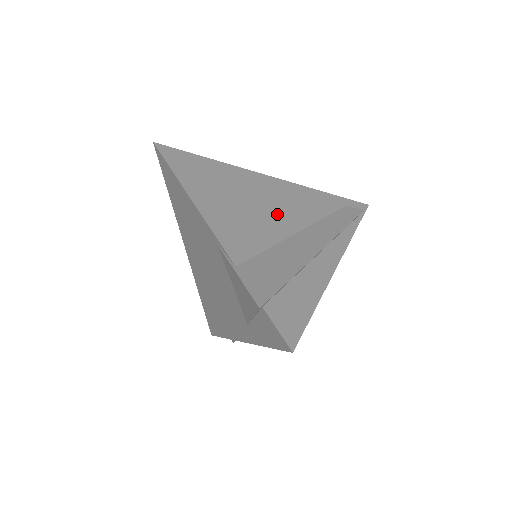
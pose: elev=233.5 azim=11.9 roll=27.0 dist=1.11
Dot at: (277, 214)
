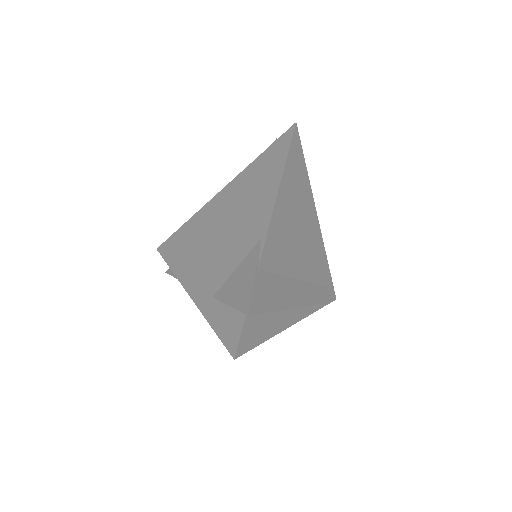
Dot at: (301, 255)
